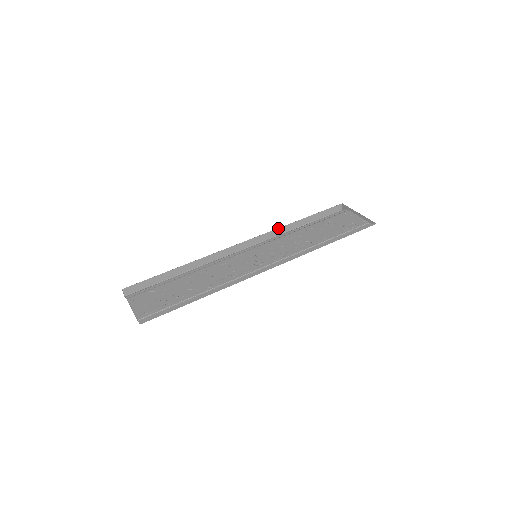
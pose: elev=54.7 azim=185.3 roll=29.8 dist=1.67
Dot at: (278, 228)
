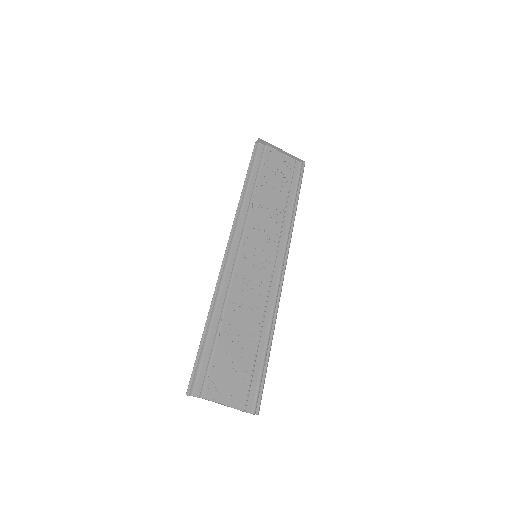
Dot at: occluded
